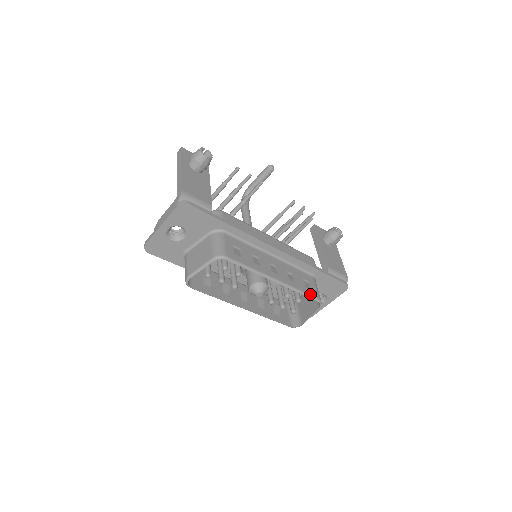
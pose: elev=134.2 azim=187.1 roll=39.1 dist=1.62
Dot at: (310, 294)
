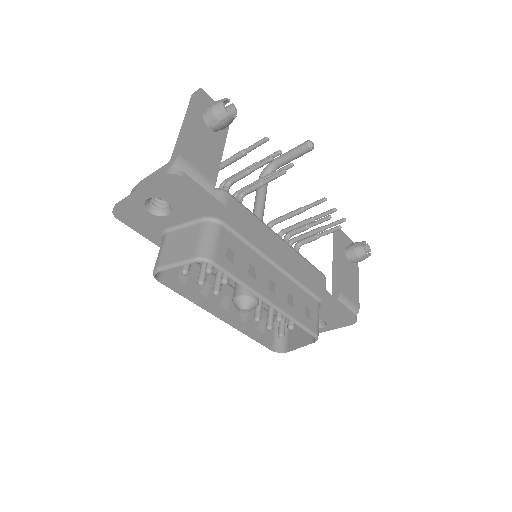
Dot at: (307, 326)
